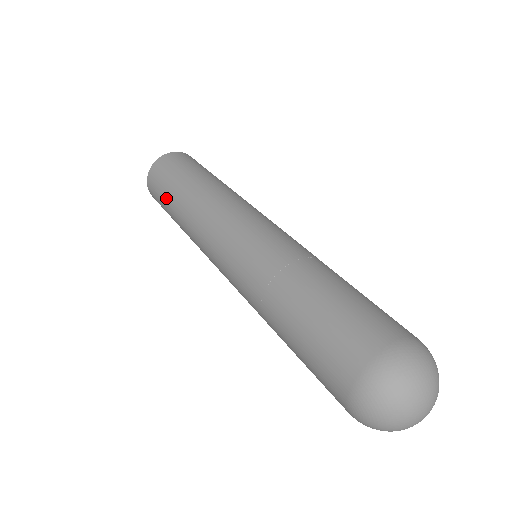
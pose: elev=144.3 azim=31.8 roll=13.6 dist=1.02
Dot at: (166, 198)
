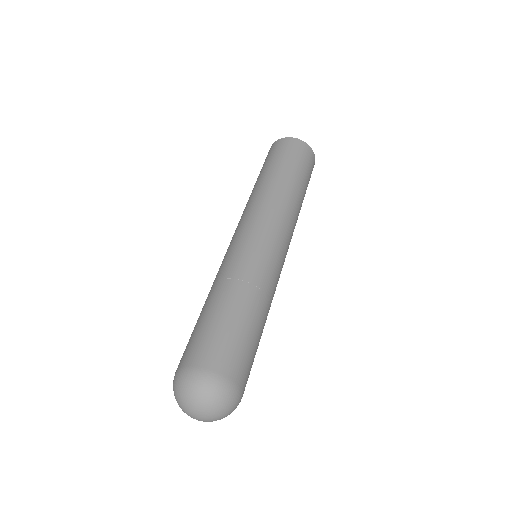
Dot at: (265, 167)
